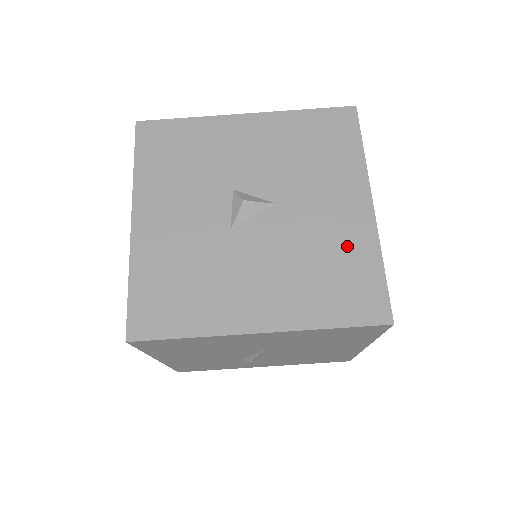
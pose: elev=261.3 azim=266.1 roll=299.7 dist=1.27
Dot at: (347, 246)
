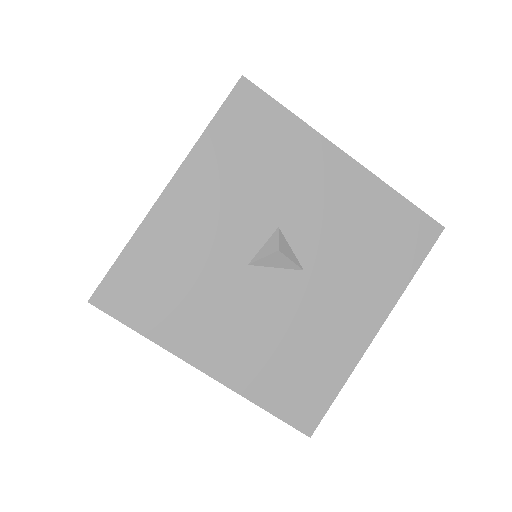
Dot at: (329, 351)
